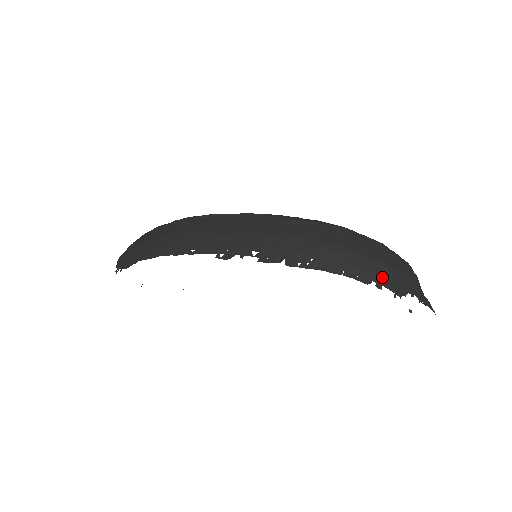
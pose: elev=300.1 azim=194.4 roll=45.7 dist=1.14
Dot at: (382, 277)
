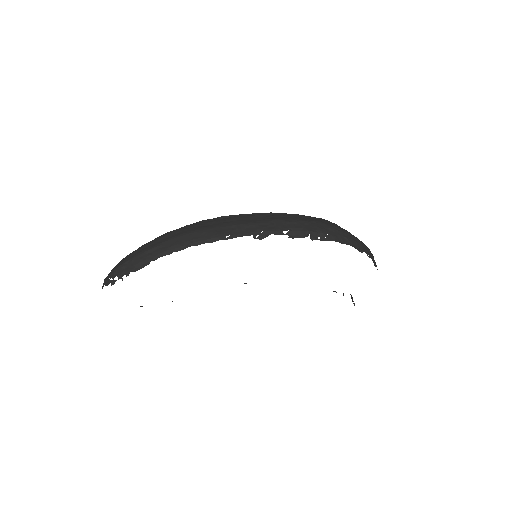
Dot at: (366, 250)
